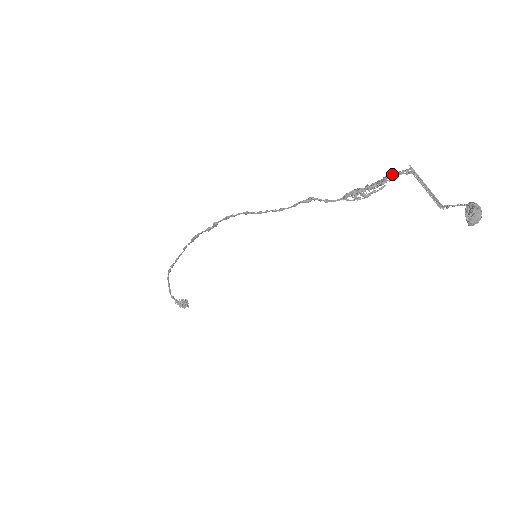
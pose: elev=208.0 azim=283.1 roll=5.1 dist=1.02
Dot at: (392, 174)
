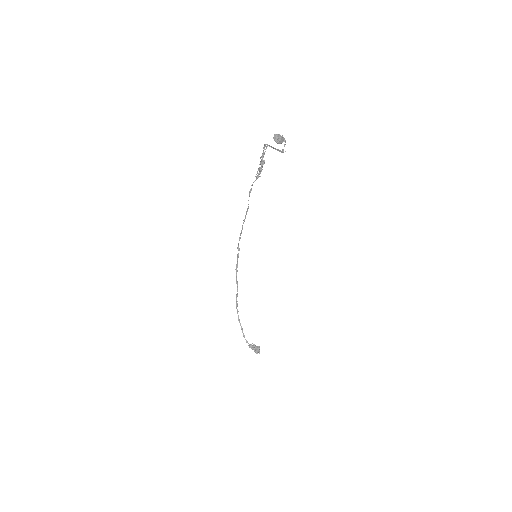
Dot at: (263, 152)
